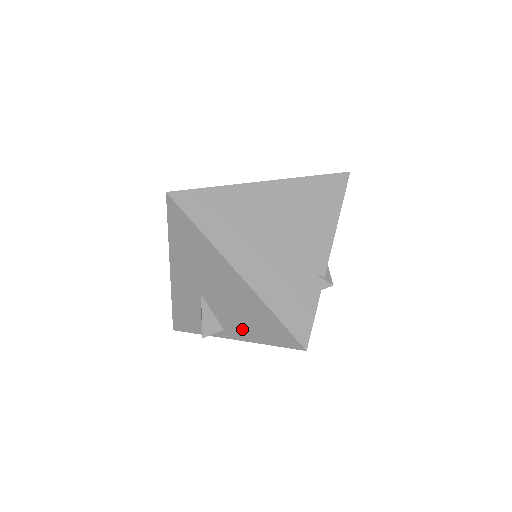
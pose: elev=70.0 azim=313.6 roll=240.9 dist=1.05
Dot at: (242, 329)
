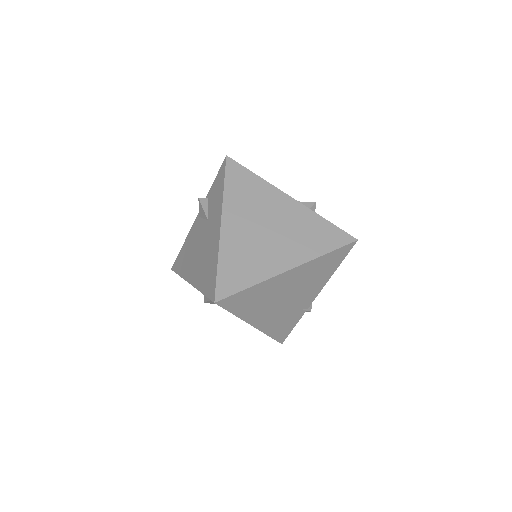
Dot at: occluded
